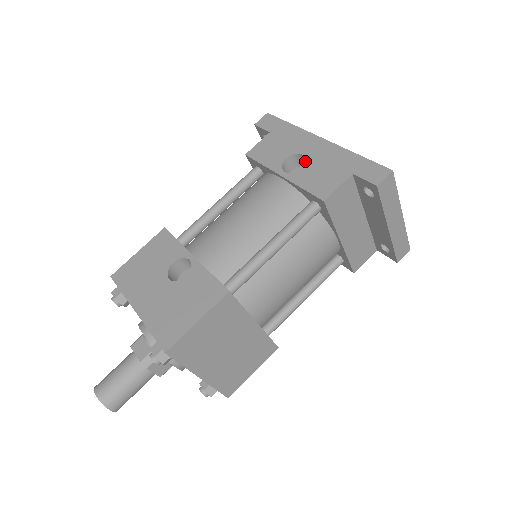
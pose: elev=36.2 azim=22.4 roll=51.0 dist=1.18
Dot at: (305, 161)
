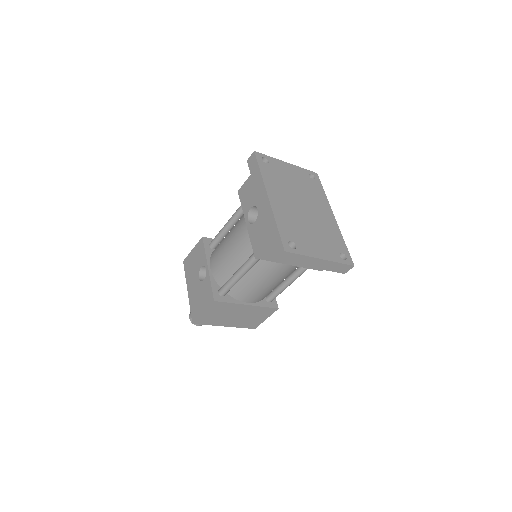
Dot at: occluded
